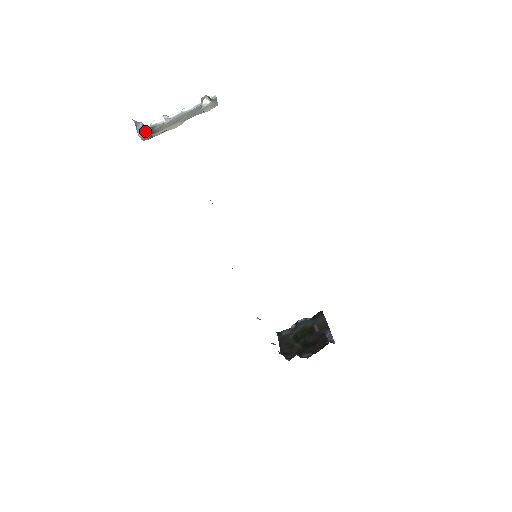
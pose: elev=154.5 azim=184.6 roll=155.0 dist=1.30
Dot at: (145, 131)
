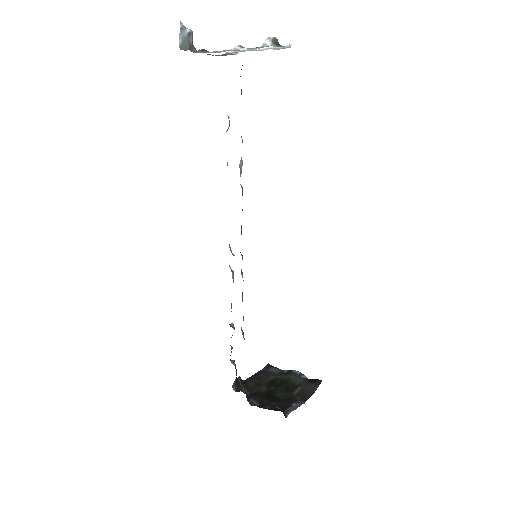
Dot at: (188, 41)
